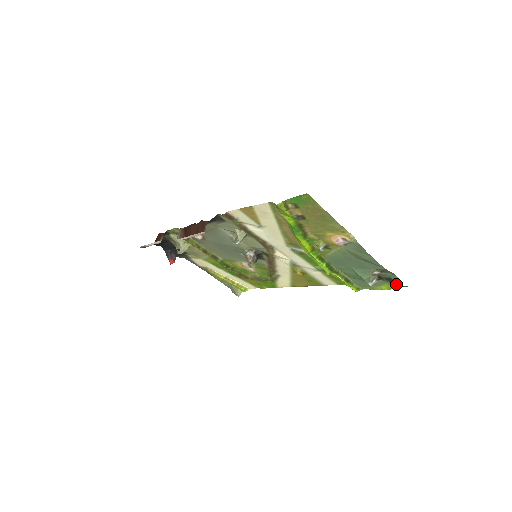
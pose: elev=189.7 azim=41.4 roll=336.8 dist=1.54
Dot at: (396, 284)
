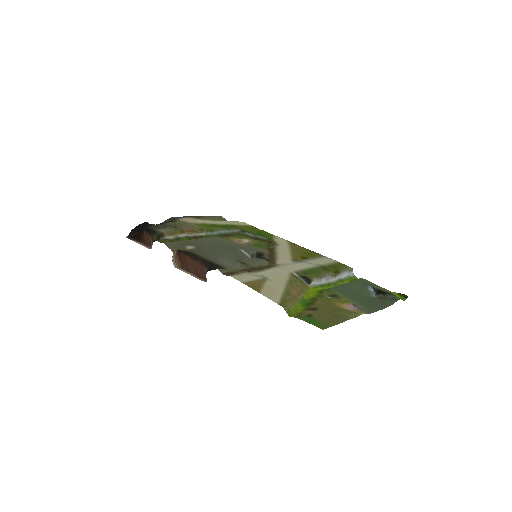
Dot at: occluded
